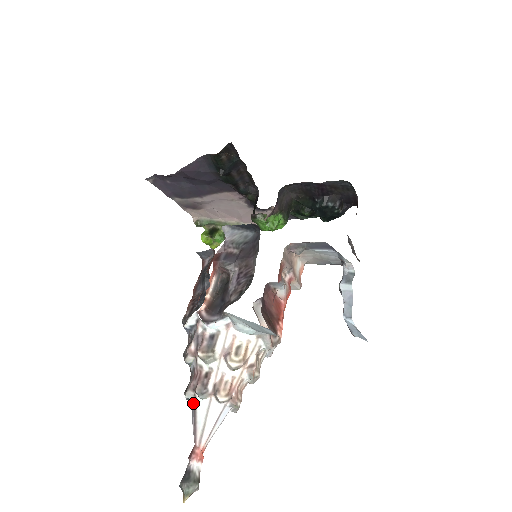
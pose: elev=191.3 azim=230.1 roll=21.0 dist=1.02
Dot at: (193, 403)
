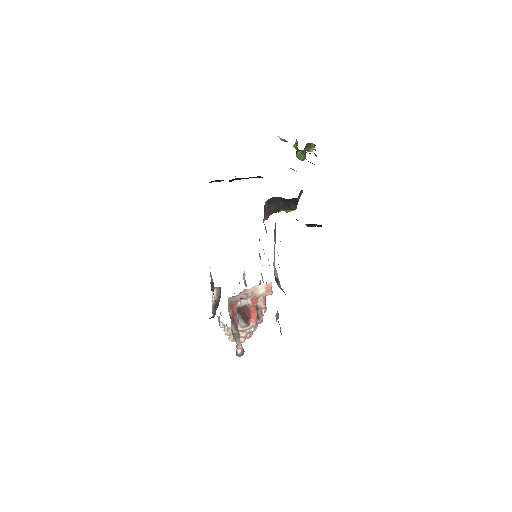
Dot at: occluded
